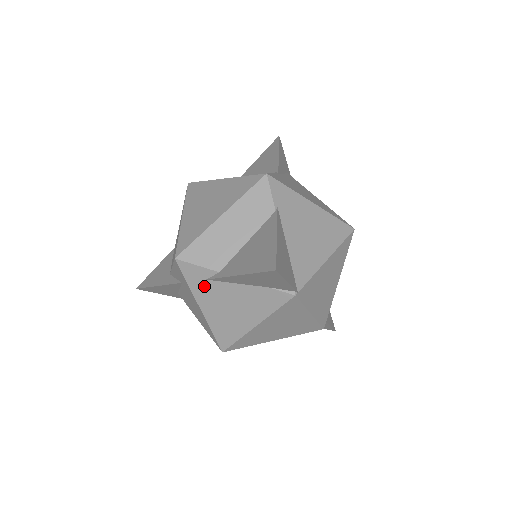
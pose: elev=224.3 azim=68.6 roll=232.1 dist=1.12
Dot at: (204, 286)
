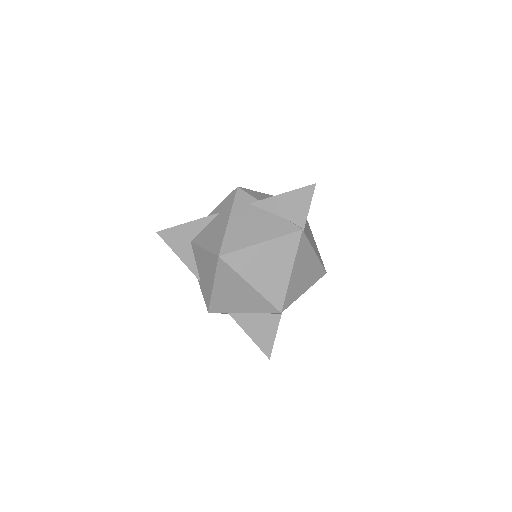
Dot at: (244, 207)
